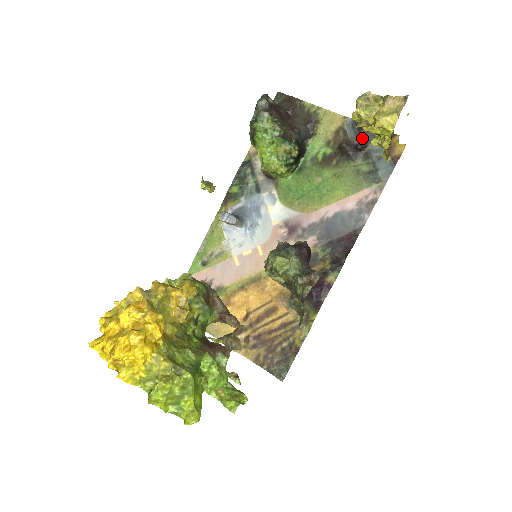
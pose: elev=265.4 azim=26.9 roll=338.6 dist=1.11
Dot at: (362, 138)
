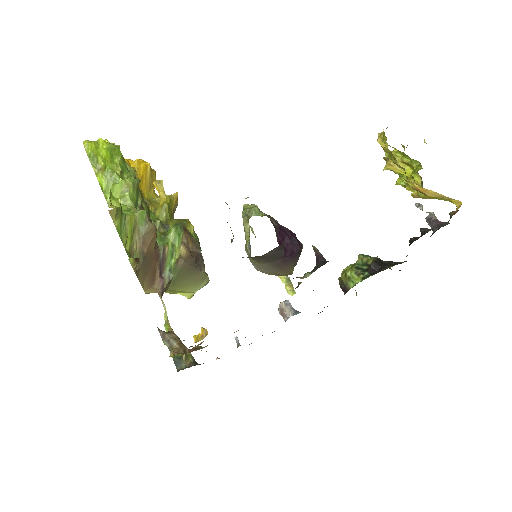
Dot at: occluded
